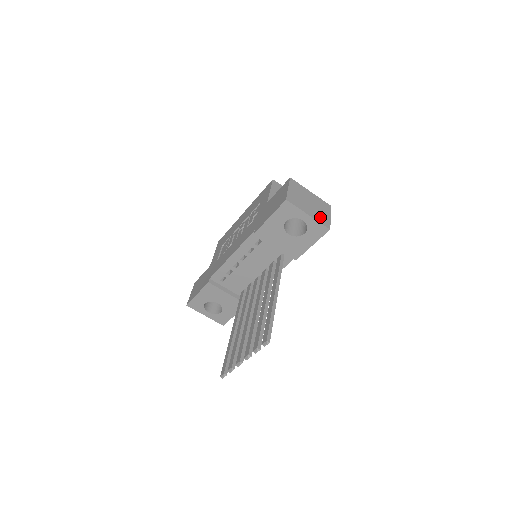
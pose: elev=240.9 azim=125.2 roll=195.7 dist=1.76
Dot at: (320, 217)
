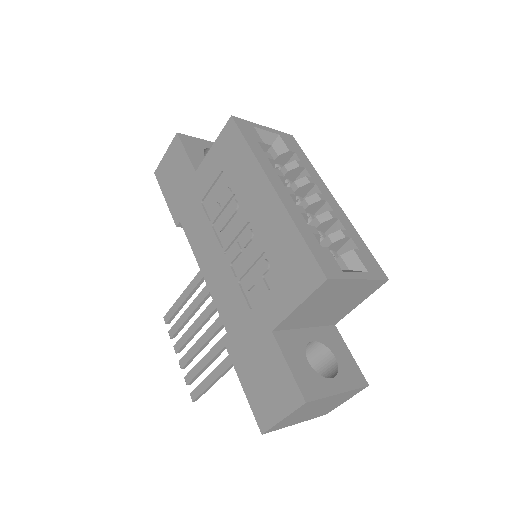
Dot at: (320, 413)
